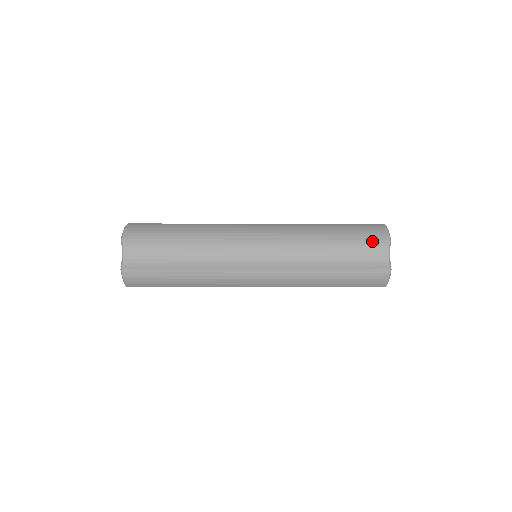
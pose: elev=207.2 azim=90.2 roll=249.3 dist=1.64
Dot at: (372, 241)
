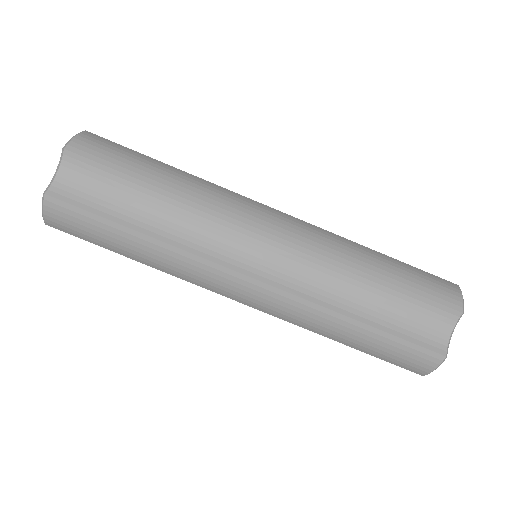
Dot at: occluded
